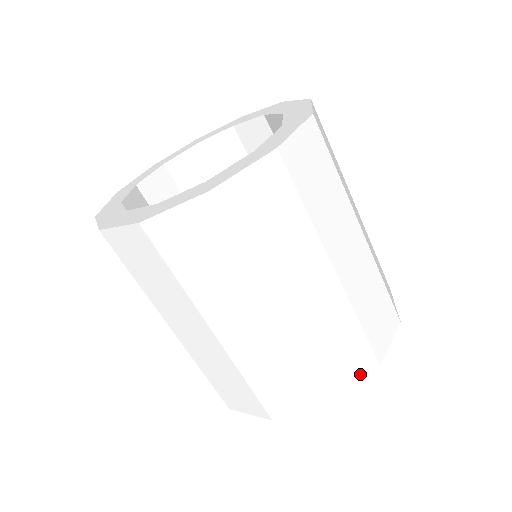
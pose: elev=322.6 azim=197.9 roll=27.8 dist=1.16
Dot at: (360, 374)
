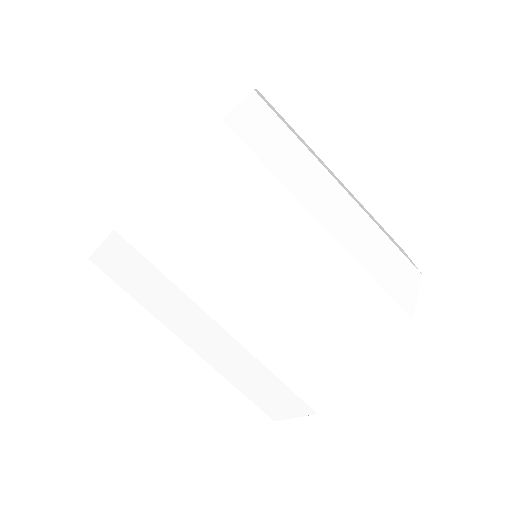
Dot at: occluded
